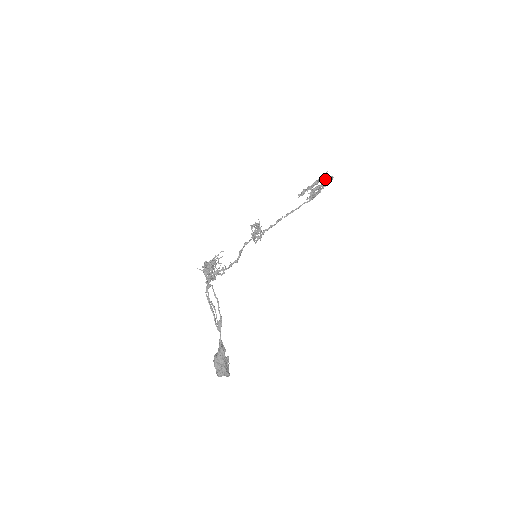
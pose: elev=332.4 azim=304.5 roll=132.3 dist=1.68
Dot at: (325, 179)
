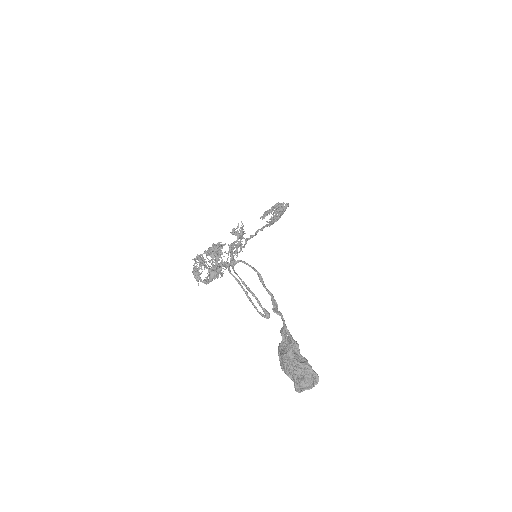
Dot at: (281, 205)
